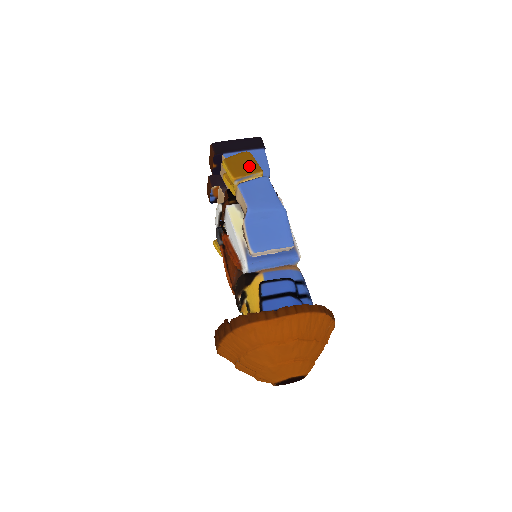
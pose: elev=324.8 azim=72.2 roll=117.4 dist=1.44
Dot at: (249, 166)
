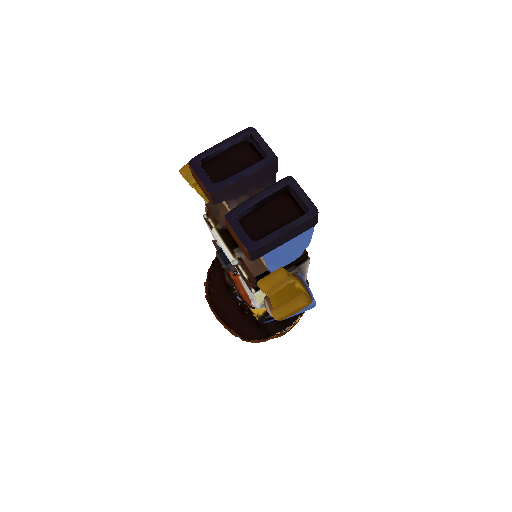
Dot at: occluded
